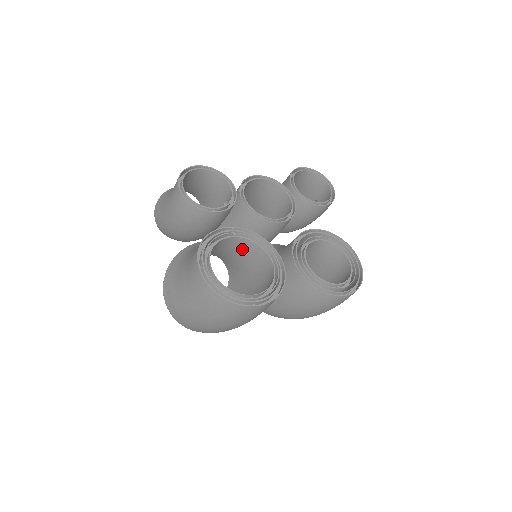
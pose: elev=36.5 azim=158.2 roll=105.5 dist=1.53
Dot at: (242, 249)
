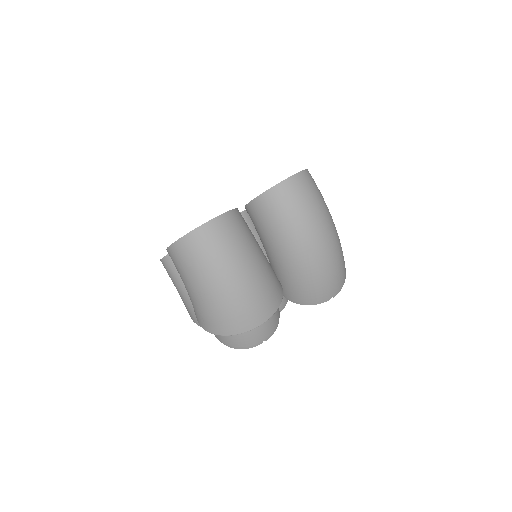
Dot at: occluded
